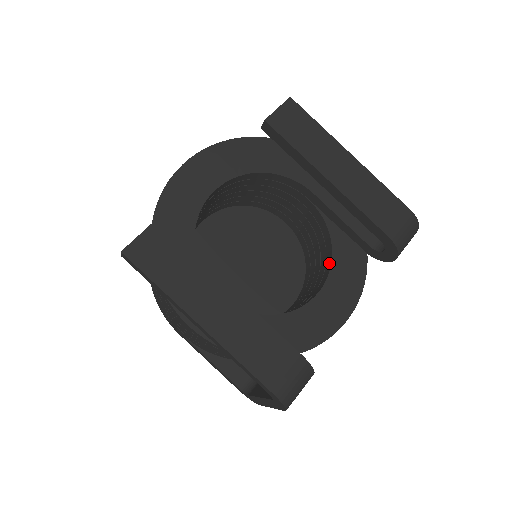
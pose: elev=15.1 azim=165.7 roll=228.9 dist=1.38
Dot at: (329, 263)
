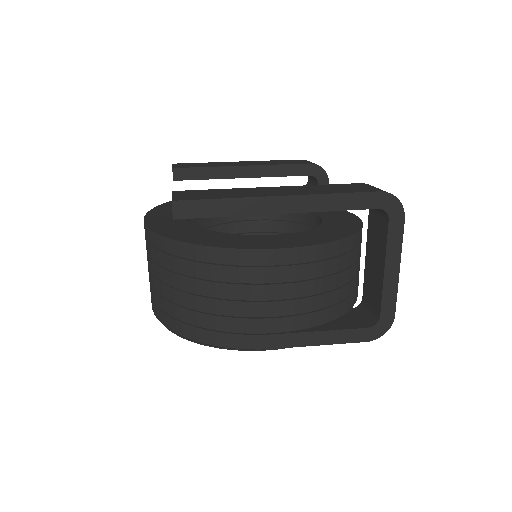
Dot at: (301, 215)
